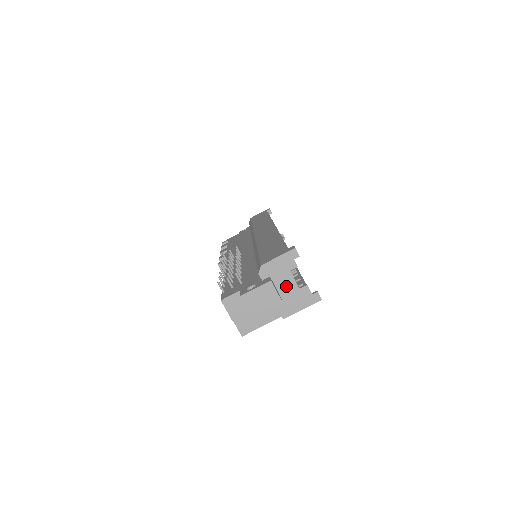
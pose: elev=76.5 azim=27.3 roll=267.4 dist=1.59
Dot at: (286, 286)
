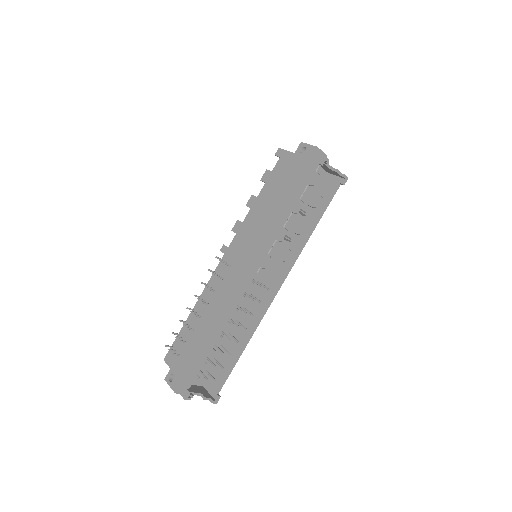
Dot at: occluded
